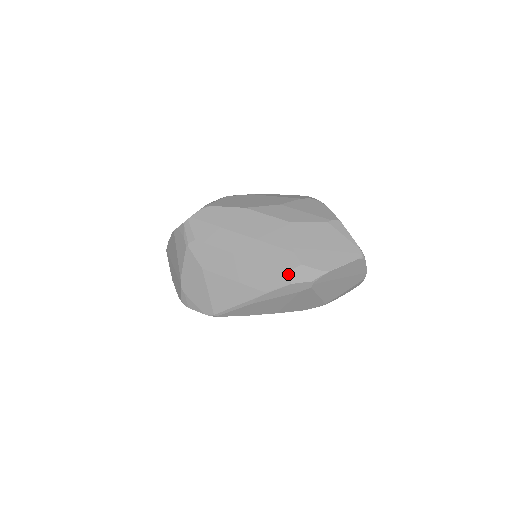
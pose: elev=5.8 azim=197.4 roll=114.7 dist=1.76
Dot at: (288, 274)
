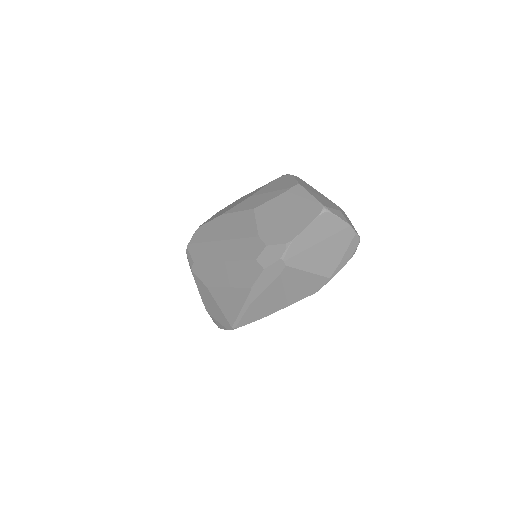
Dot at: (258, 261)
